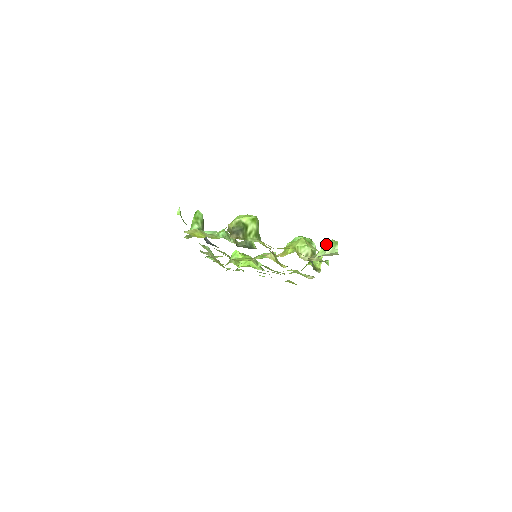
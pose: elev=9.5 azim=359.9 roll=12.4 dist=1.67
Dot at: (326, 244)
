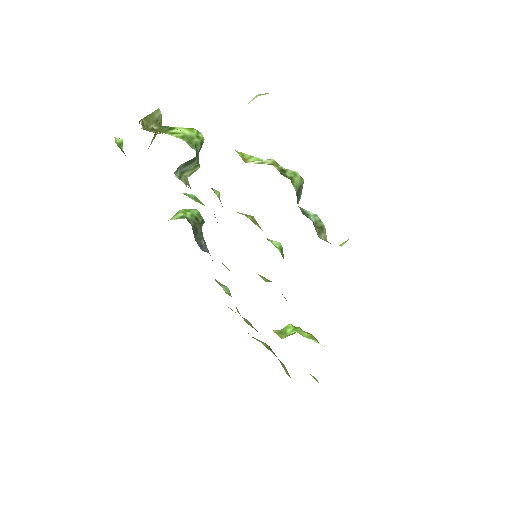
Dot at: occluded
